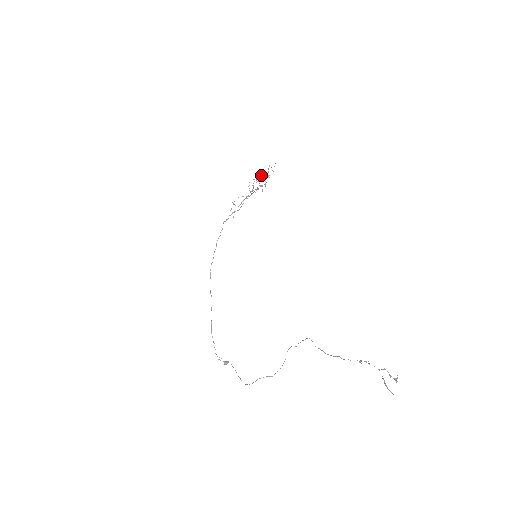
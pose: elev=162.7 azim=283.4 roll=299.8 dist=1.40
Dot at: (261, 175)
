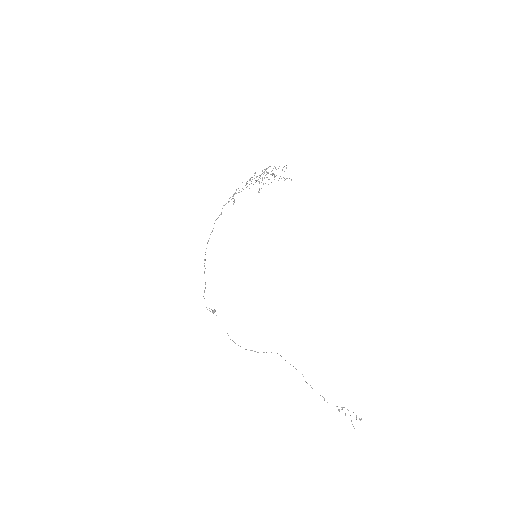
Dot at: (272, 173)
